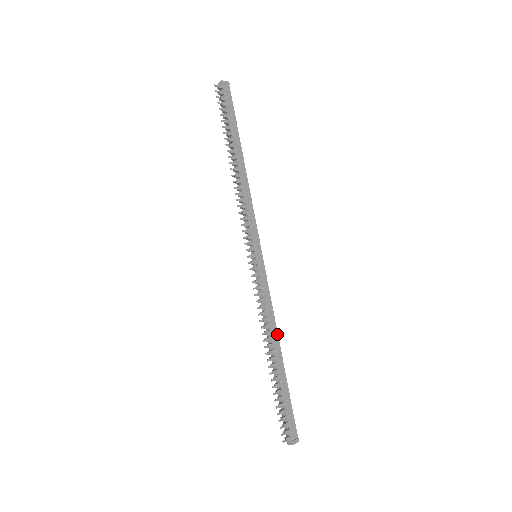
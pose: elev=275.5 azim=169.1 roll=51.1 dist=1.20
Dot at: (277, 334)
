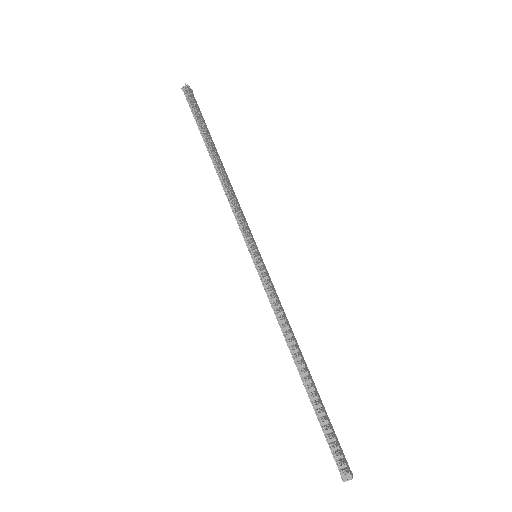
Dot at: (297, 343)
